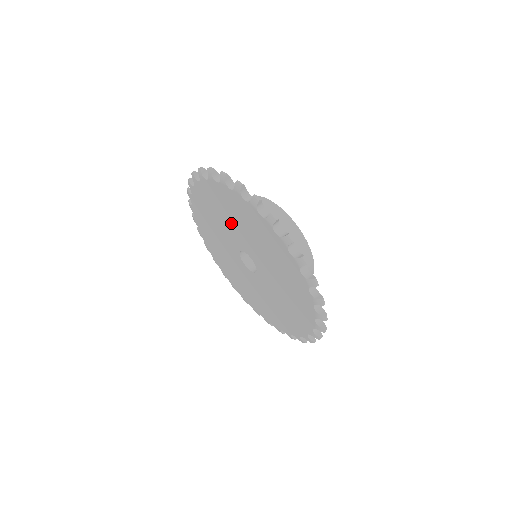
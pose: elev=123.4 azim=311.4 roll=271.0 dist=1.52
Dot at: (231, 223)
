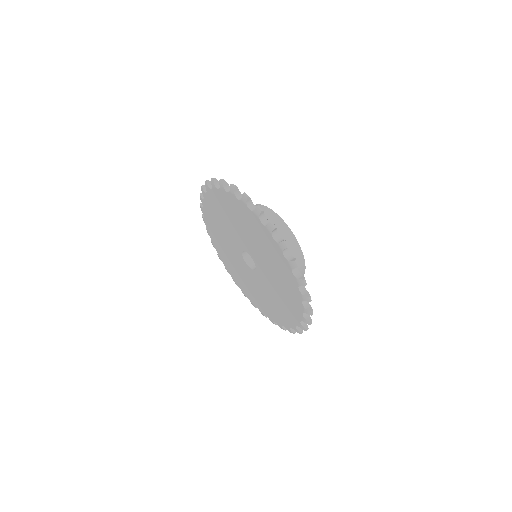
Dot at: (236, 227)
